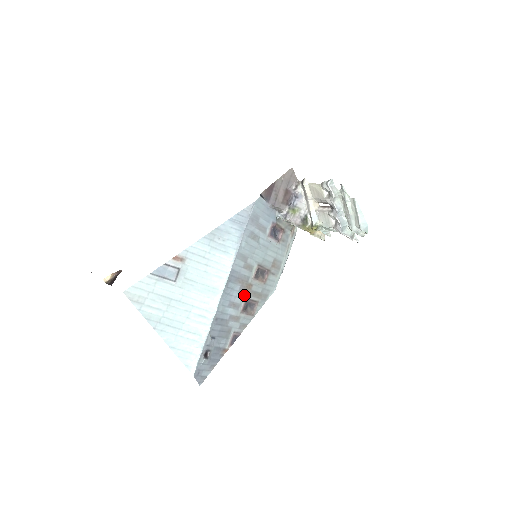
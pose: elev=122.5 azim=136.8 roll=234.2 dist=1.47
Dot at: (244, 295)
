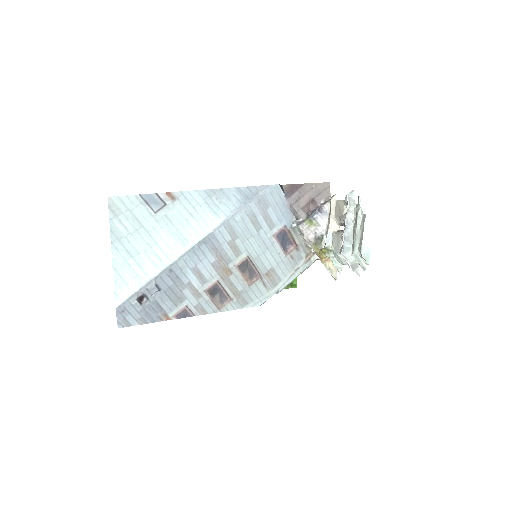
Dot at: (217, 275)
